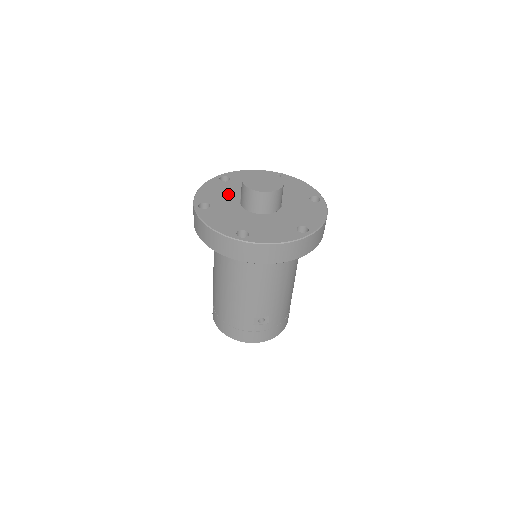
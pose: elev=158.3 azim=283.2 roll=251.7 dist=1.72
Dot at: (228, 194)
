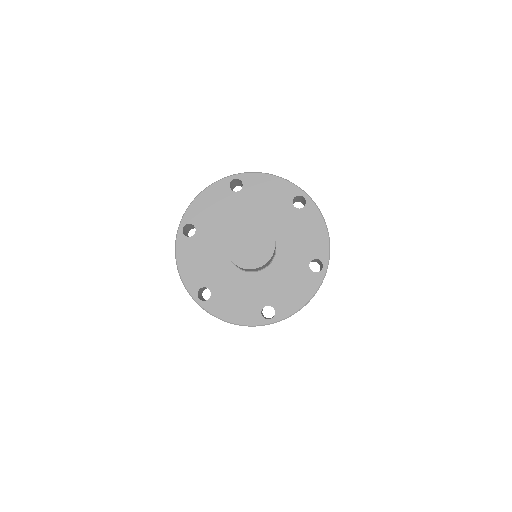
Dot at: (224, 218)
